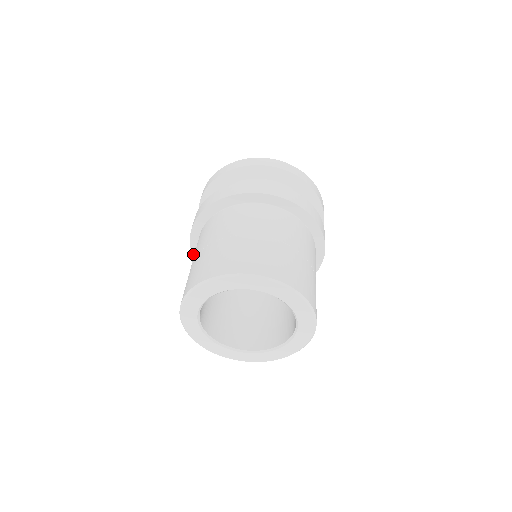
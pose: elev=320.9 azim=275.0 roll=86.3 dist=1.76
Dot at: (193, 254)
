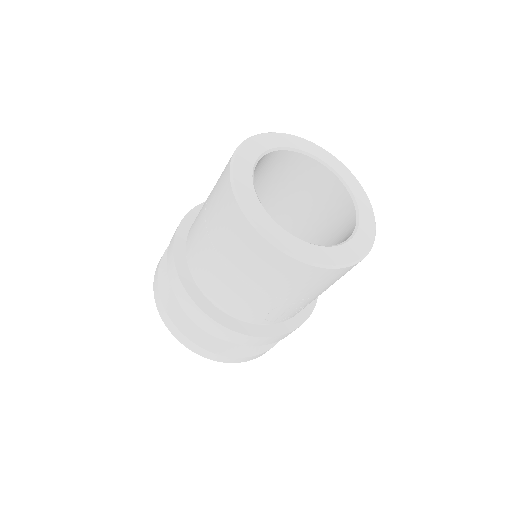
Dot at: (181, 281)
